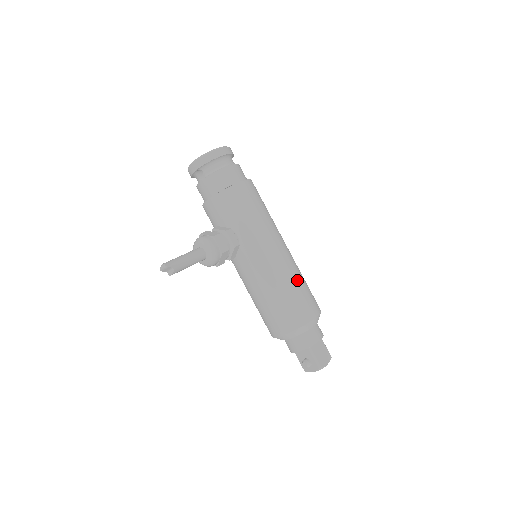
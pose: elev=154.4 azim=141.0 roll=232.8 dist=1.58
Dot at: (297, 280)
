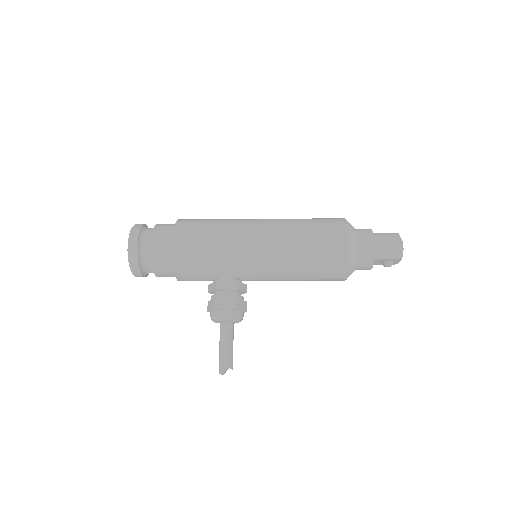
Dot at: (302, 240)
